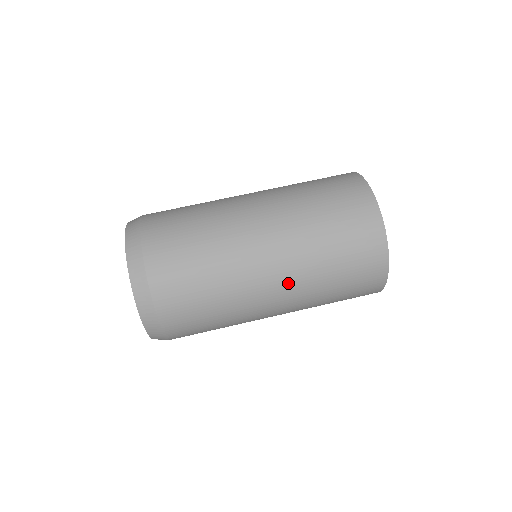
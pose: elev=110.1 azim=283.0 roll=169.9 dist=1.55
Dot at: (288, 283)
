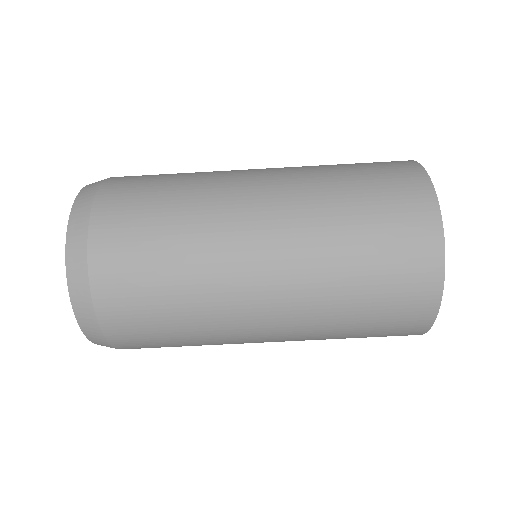
Dot at: occluded
